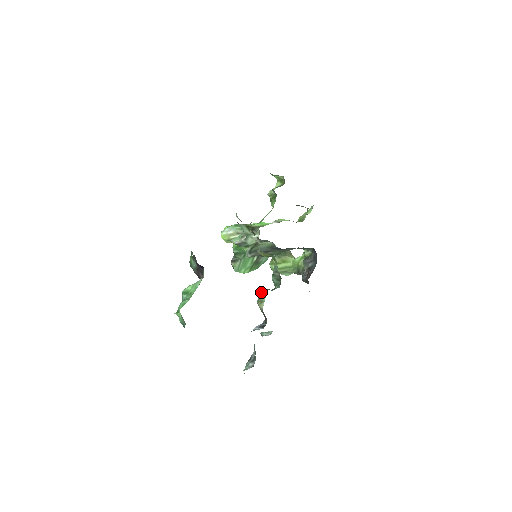
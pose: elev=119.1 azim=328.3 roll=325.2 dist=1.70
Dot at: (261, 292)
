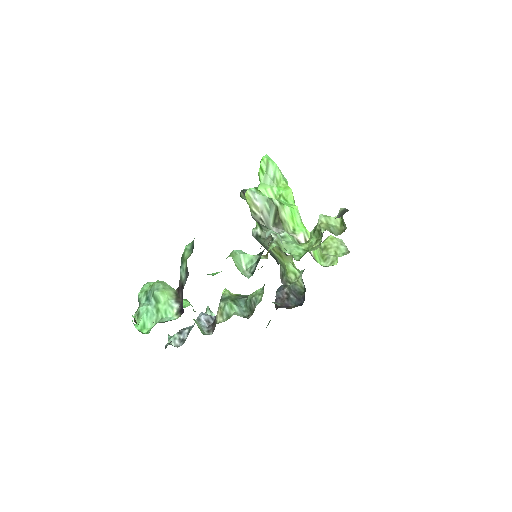
Dot at: (228, 306)
